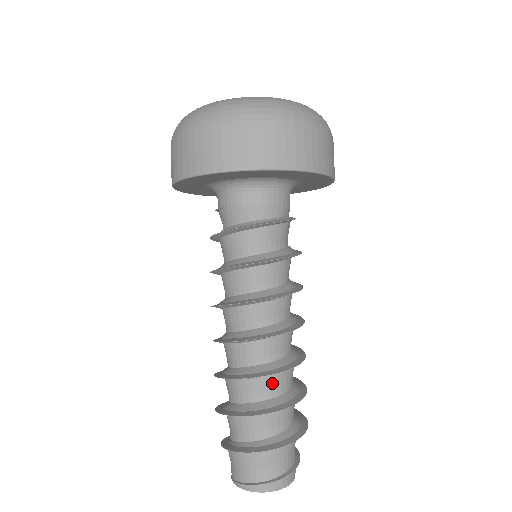
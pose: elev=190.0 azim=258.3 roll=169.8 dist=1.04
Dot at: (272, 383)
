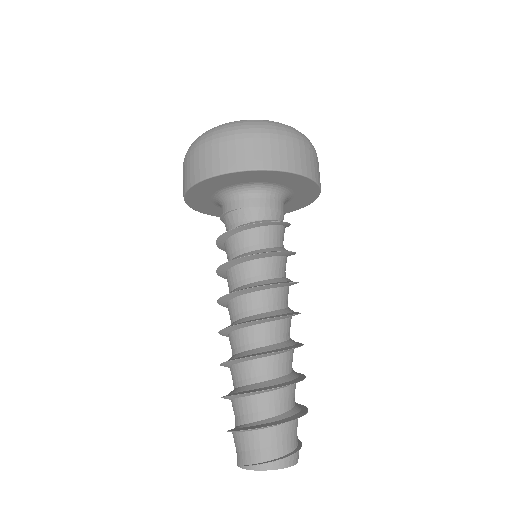
Dot at: (283, 361)
